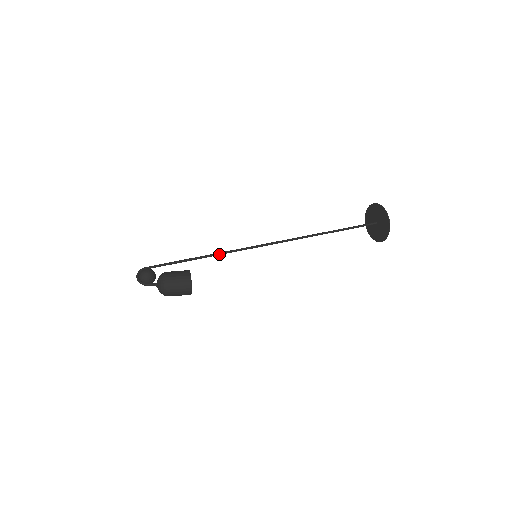
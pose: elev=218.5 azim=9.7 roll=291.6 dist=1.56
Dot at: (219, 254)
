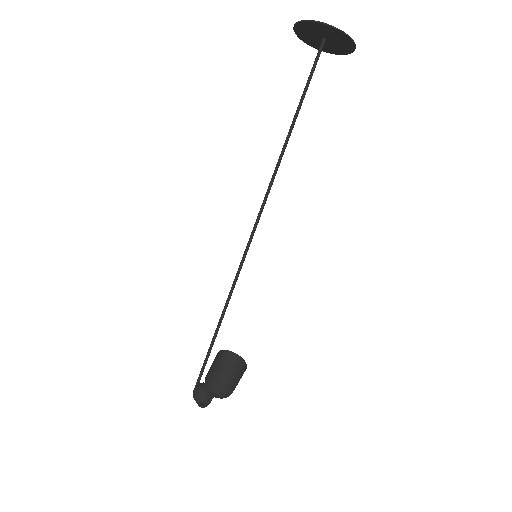
Dot at: (229, 297)
